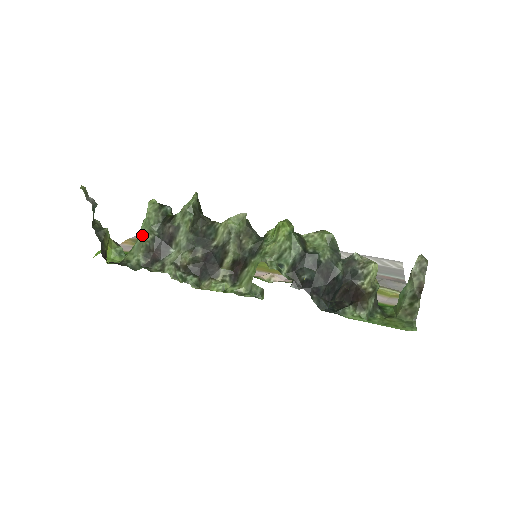
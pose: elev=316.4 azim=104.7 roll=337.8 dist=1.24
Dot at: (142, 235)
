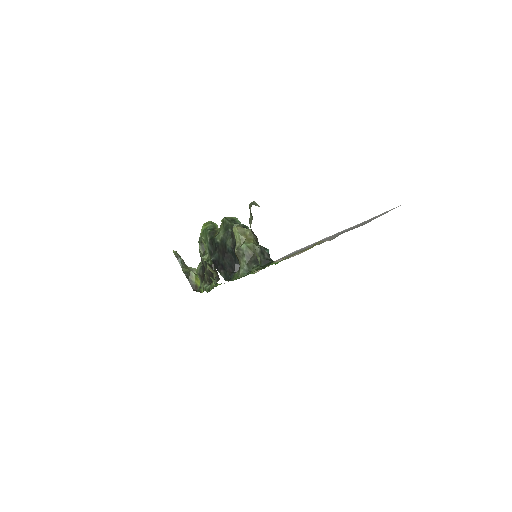
Dot at: occluded
